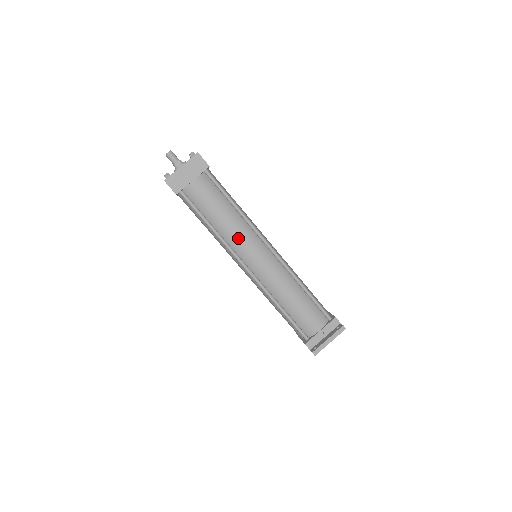
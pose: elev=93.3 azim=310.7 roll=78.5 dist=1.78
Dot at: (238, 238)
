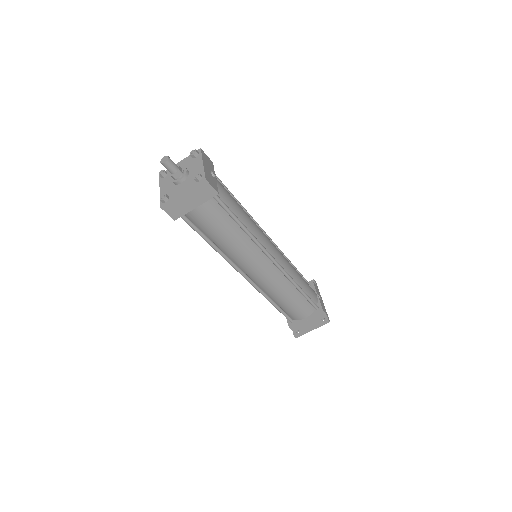
Dot at: (241, 256)
